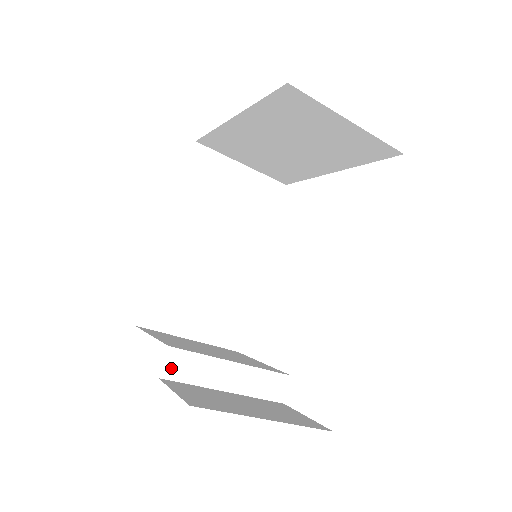
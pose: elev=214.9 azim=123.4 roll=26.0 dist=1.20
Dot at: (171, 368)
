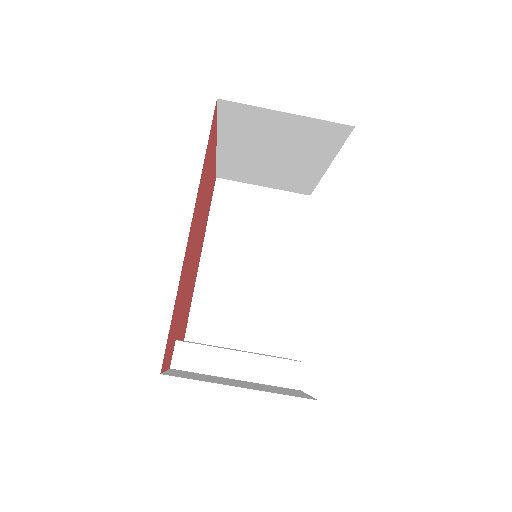
Dot at: (180, 359)
